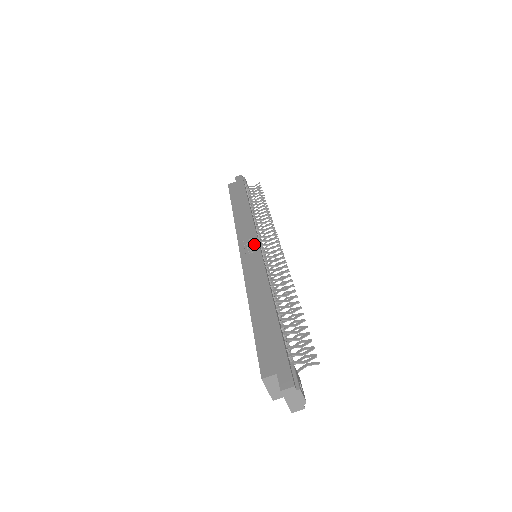
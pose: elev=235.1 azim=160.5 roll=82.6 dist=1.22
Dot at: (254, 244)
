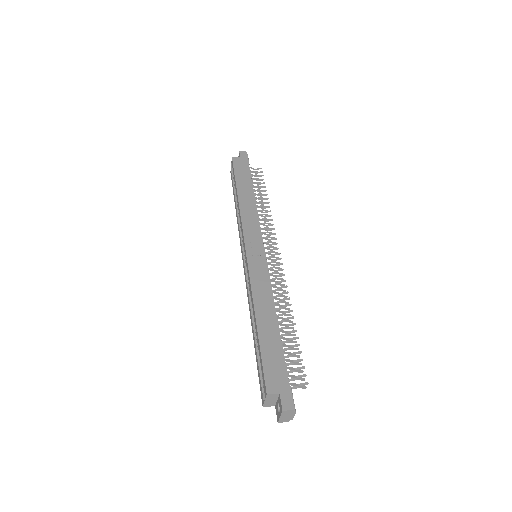
Dot at: (260, 247)
